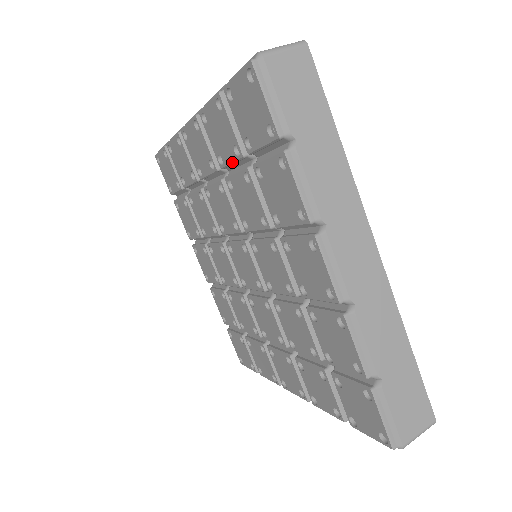
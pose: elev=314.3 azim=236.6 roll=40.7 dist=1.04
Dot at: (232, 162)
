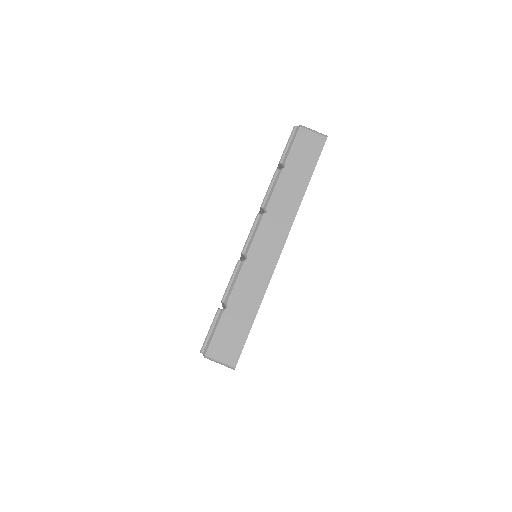
Dot at: occluded
